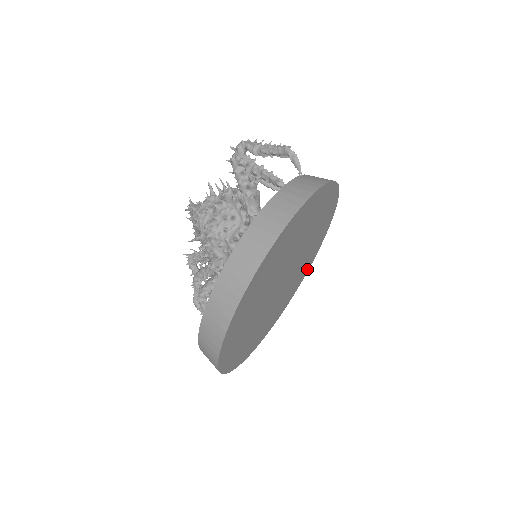
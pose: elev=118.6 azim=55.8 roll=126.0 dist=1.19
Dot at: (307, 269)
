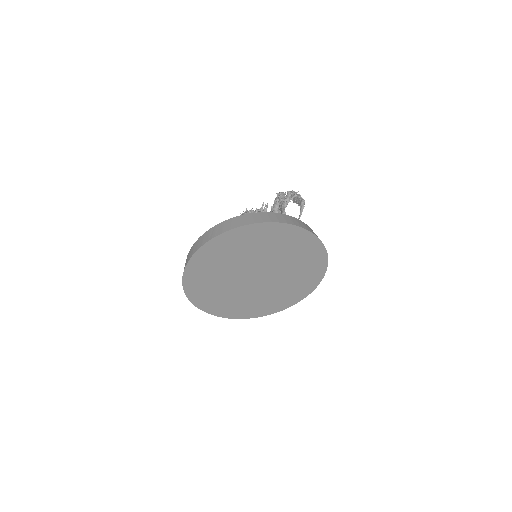
Dot at: (292, 302)
